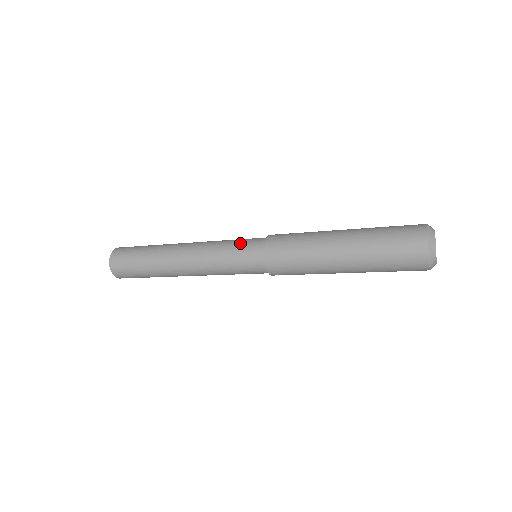
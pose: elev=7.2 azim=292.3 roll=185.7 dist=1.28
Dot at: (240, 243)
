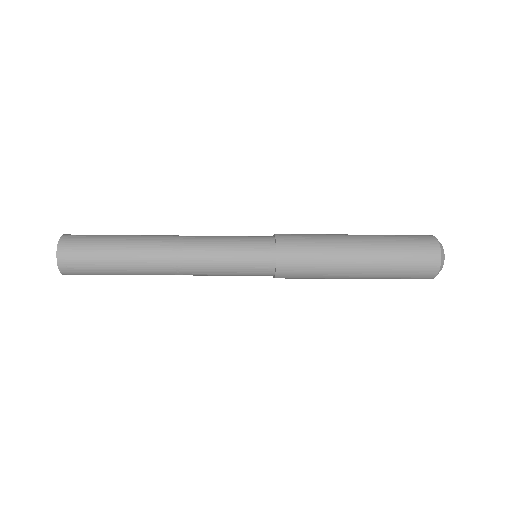
Dot at: (243, 236)
